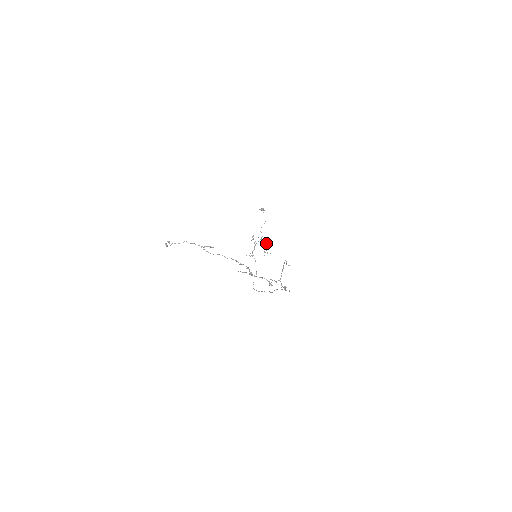
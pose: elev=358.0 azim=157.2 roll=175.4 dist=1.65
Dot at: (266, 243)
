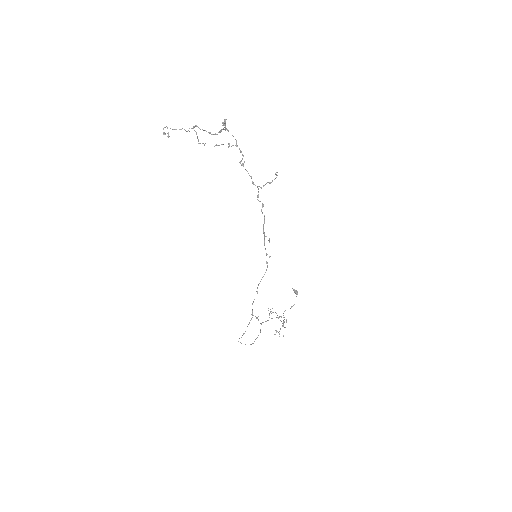
Dot at: (283, 323)
